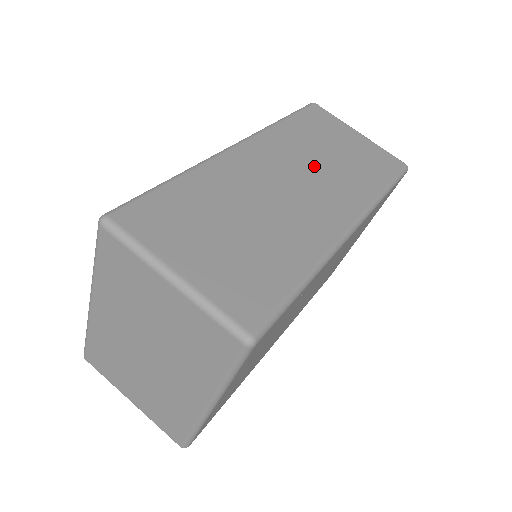
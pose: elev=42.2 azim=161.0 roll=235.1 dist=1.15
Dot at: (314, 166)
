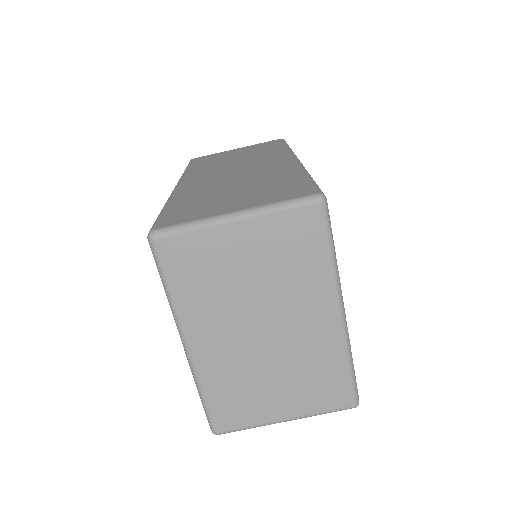
Dot at: (235, 163)
